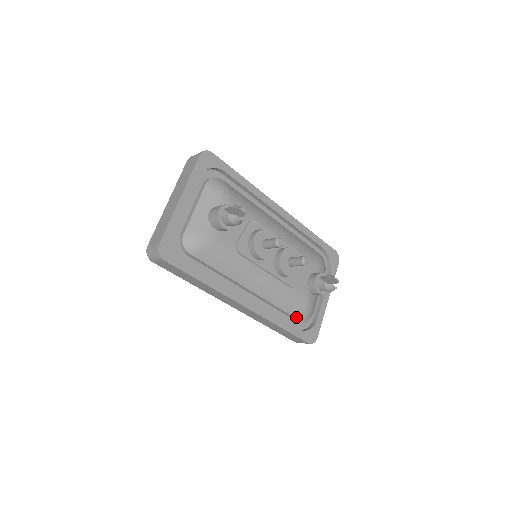
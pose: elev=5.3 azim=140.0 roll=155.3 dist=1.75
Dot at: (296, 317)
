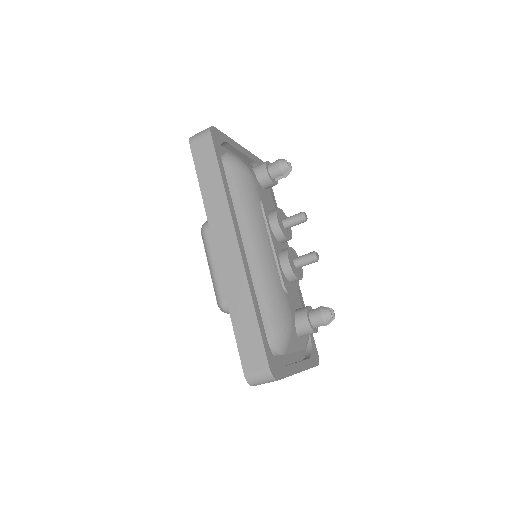
Dot at: (270, 326)
